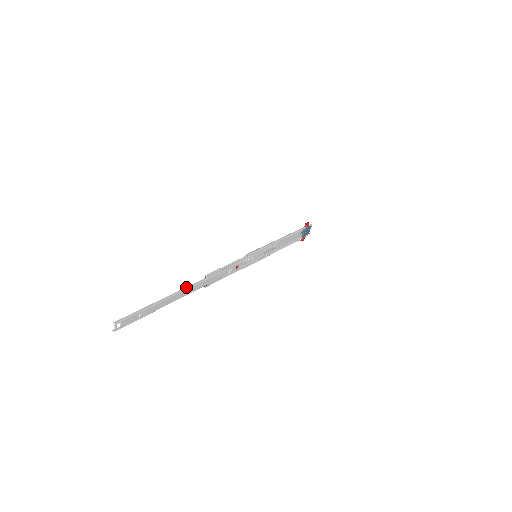
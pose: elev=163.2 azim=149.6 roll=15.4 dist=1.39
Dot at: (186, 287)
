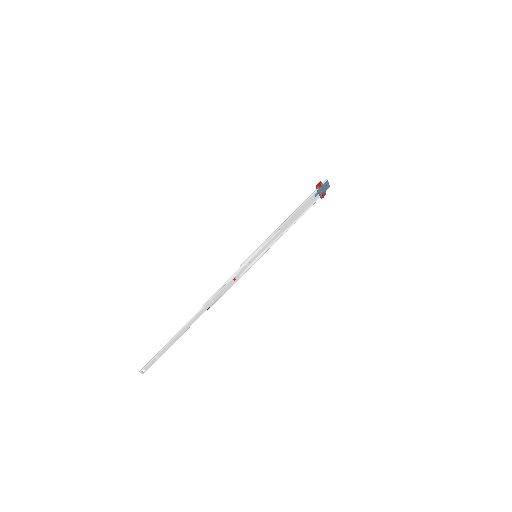
Dot at: (188, 322)
